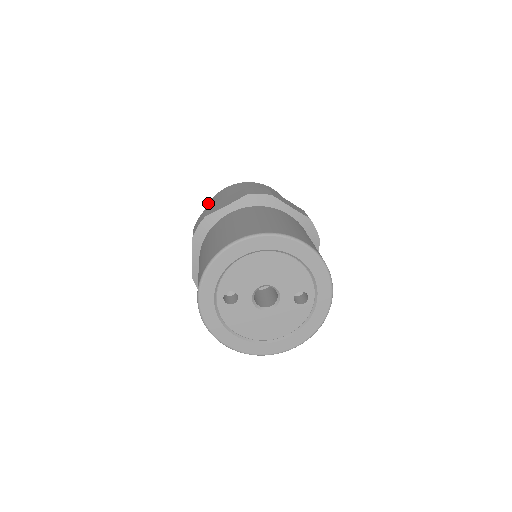
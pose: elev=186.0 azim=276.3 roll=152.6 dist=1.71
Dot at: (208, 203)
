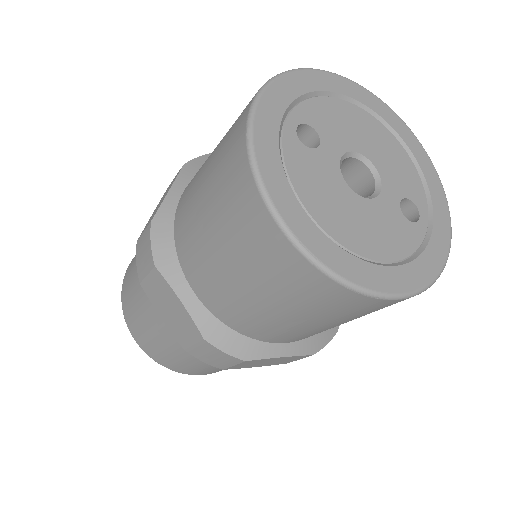
Dot at: occluded
